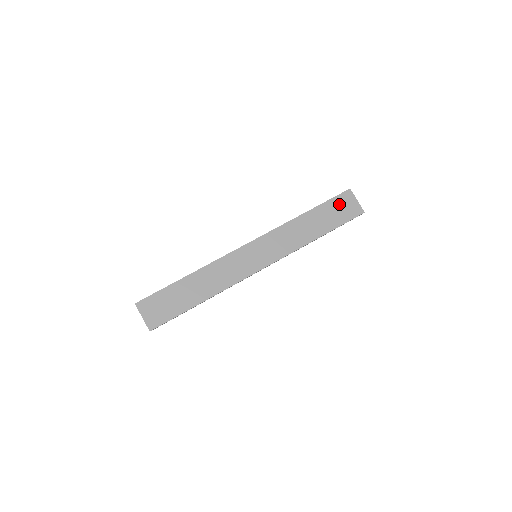
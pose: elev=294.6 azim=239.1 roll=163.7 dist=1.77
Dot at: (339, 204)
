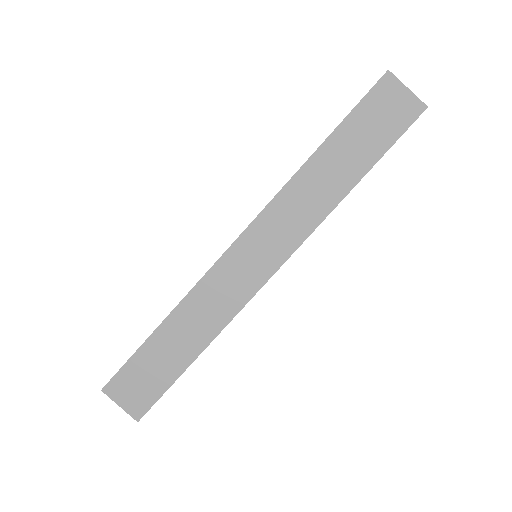
Dot at: (374, 109)
